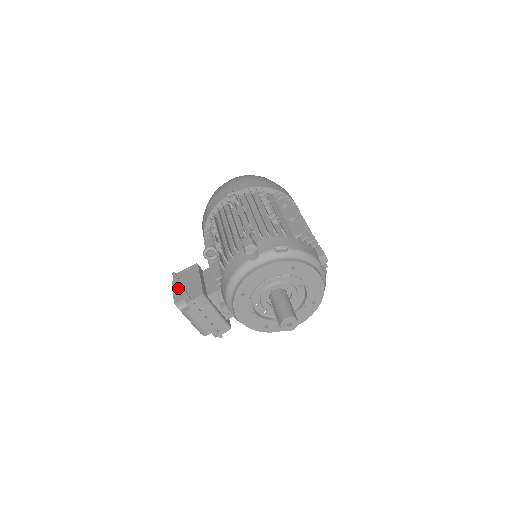
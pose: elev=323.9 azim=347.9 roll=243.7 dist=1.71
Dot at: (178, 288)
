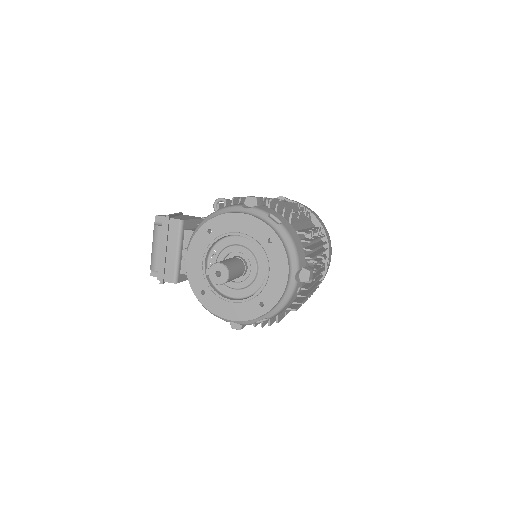
Dot at: occluded
